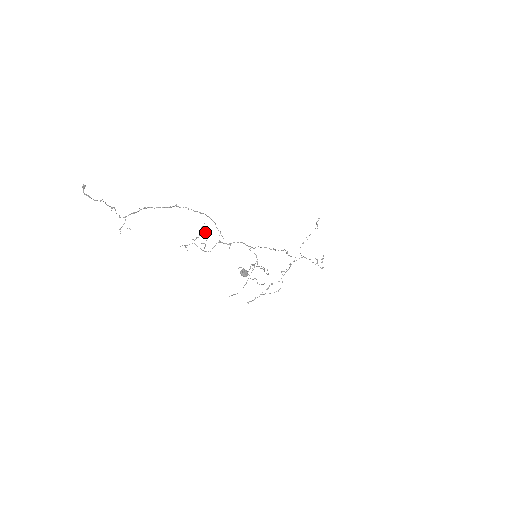
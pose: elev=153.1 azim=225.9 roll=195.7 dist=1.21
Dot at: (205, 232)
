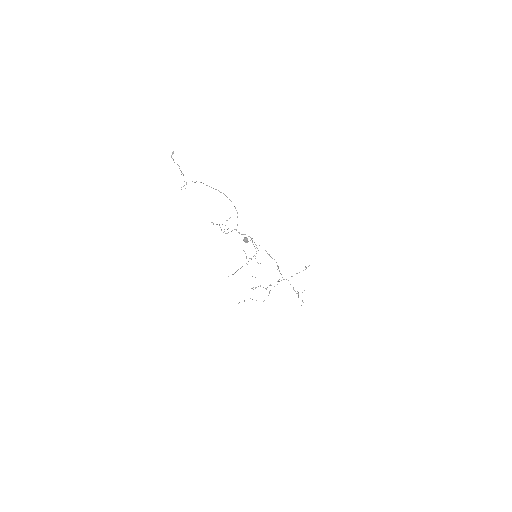
Dot at: occluded
